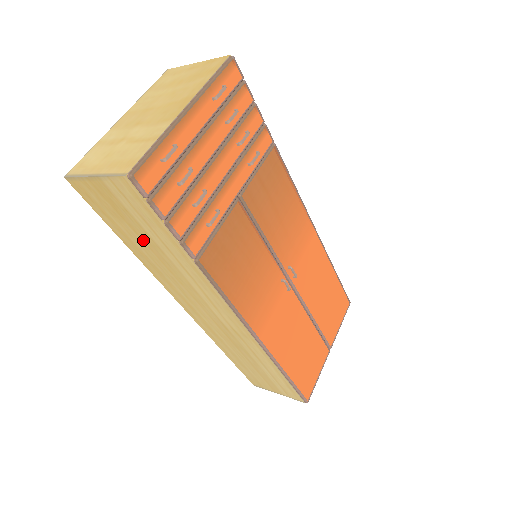
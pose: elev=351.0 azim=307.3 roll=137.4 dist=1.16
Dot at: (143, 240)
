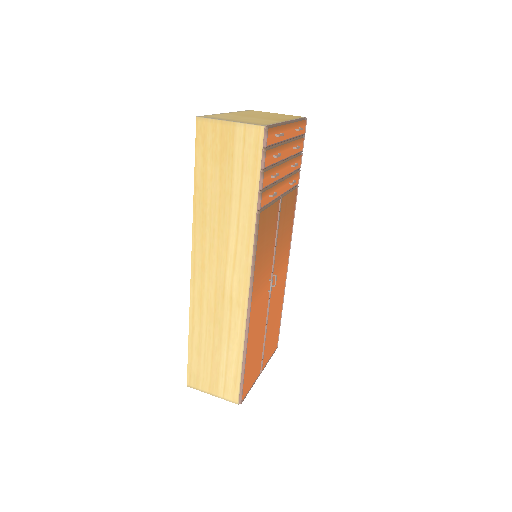
Dot at: (220, 186)
